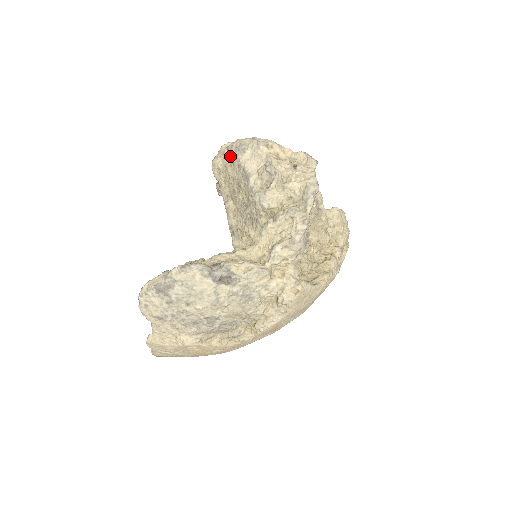
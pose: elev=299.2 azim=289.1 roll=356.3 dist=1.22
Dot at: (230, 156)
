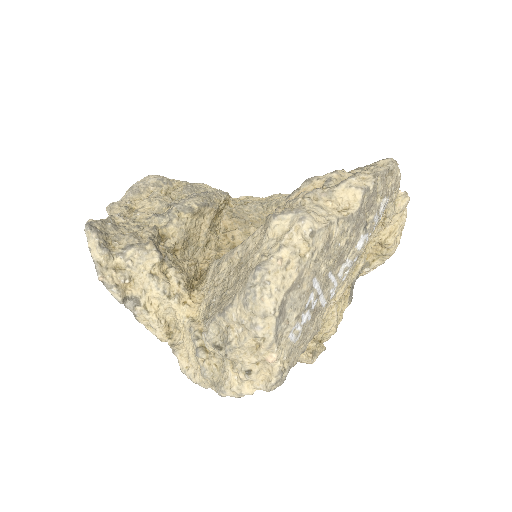
Dot at: (250, 273)
